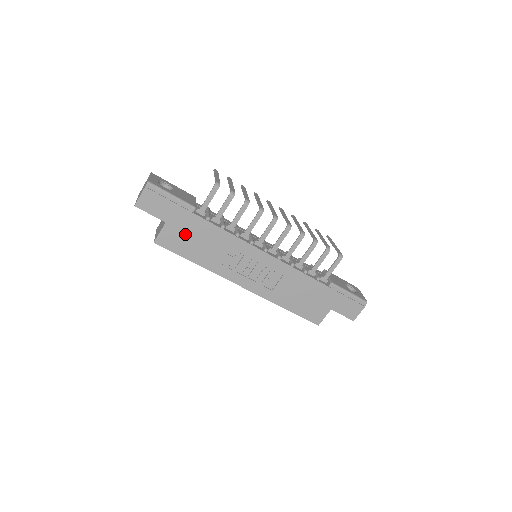
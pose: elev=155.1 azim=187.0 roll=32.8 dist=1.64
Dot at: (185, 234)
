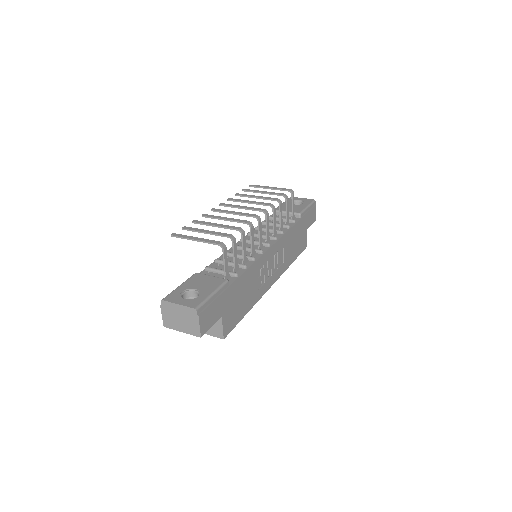
Dot at: (234, 305)
